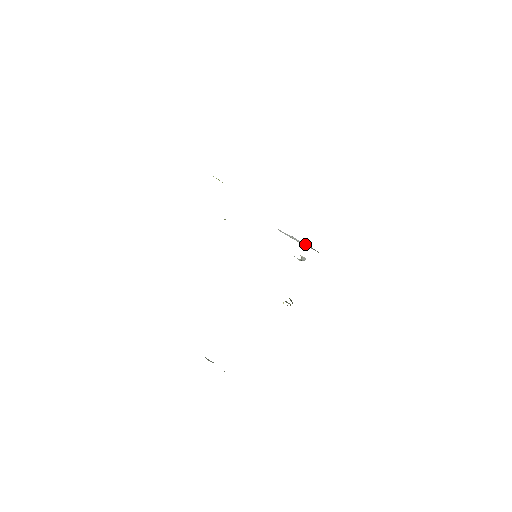
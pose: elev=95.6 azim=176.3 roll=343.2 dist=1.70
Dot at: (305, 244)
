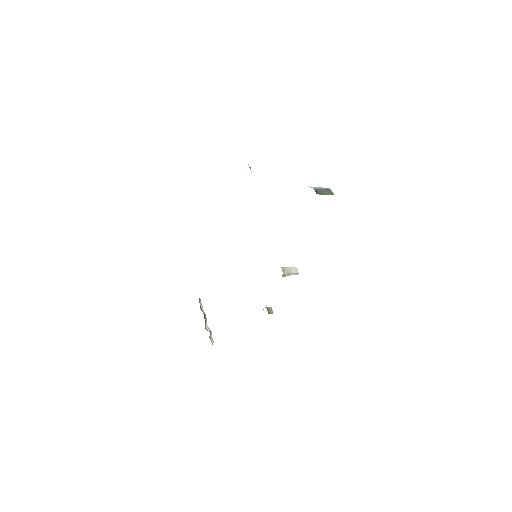
Dot at: occluded
